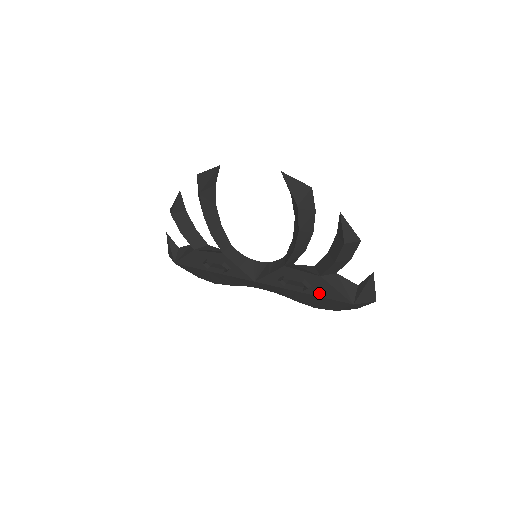
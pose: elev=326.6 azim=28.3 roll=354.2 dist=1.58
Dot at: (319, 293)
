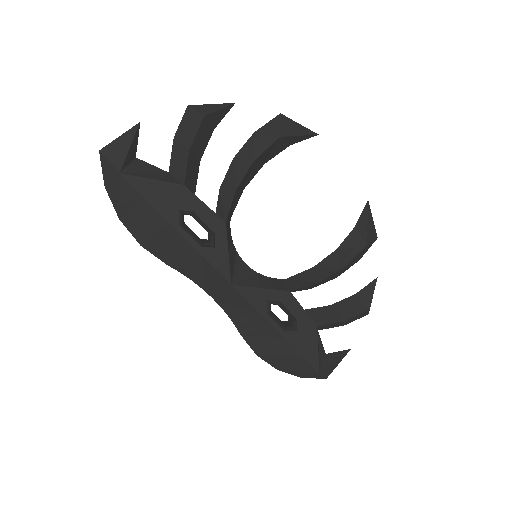
Dot at: (297, 343)
